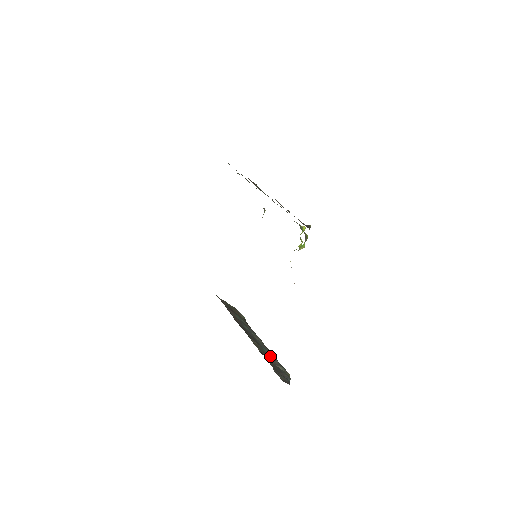
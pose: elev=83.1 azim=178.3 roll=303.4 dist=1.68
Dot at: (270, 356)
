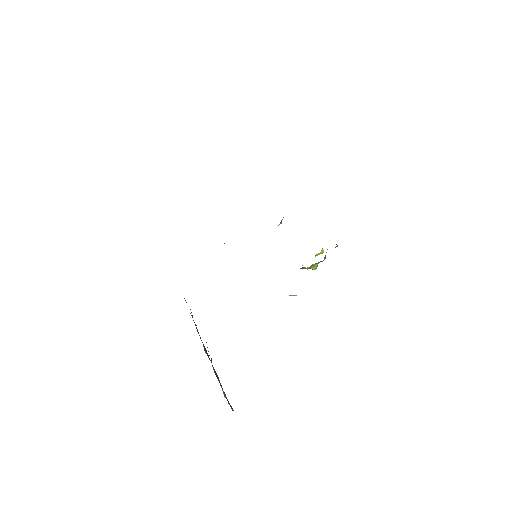
Dot at: occluded
